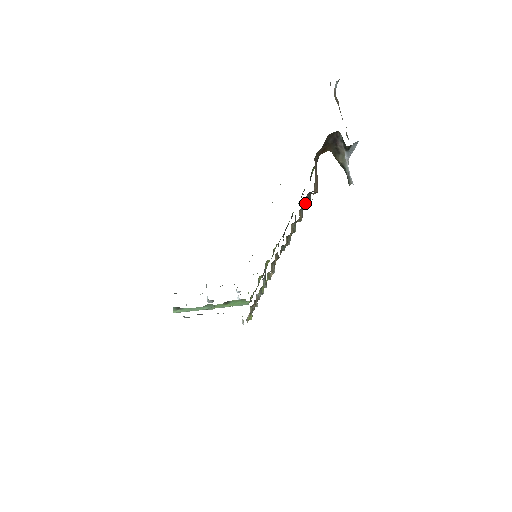
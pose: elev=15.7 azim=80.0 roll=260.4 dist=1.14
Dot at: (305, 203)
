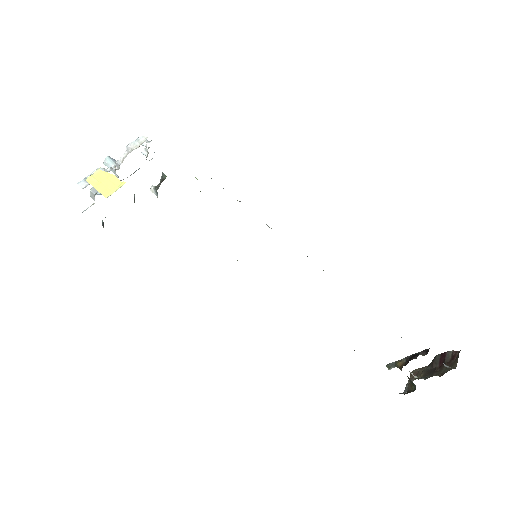
Dot at: occluded
